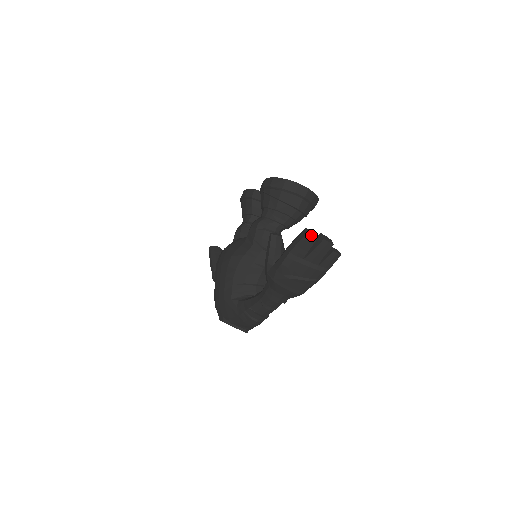
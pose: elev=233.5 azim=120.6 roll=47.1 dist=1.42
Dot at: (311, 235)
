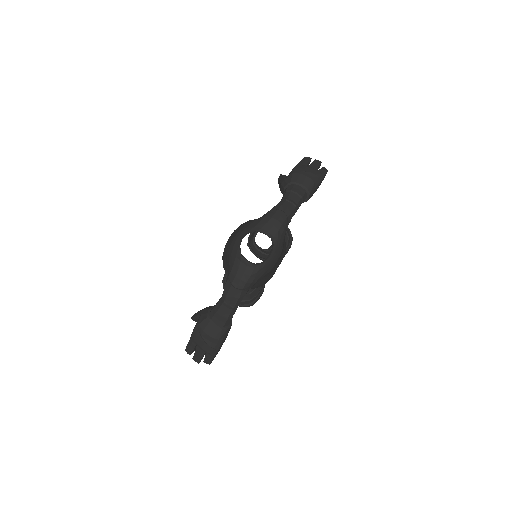
Dot at: (307, 159)
